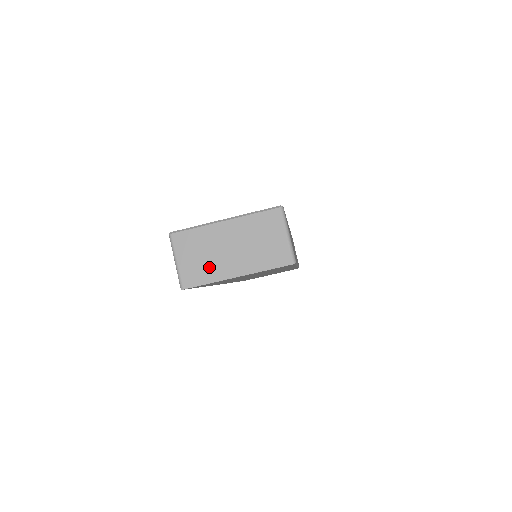
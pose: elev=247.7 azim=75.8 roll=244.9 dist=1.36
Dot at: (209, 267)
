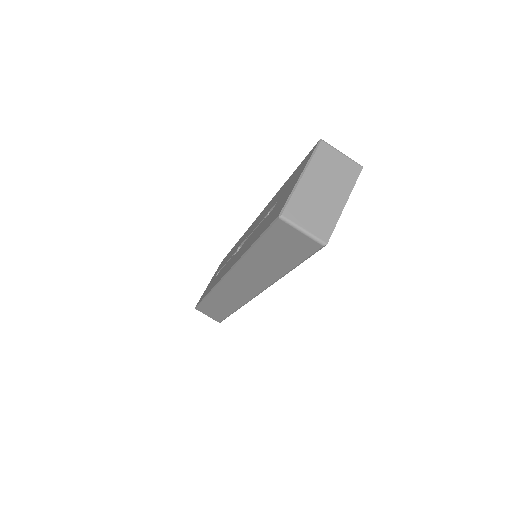
Dot at: (325, 214)
